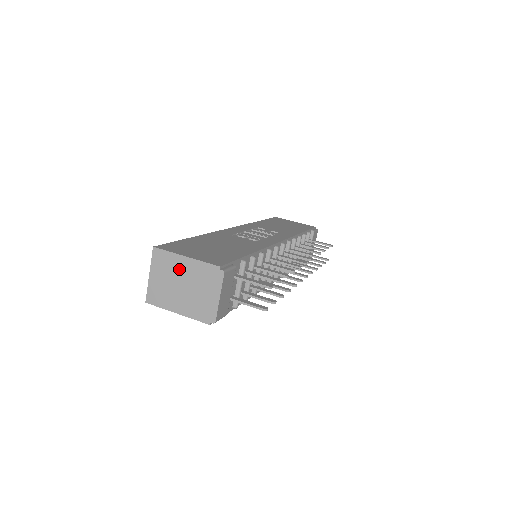
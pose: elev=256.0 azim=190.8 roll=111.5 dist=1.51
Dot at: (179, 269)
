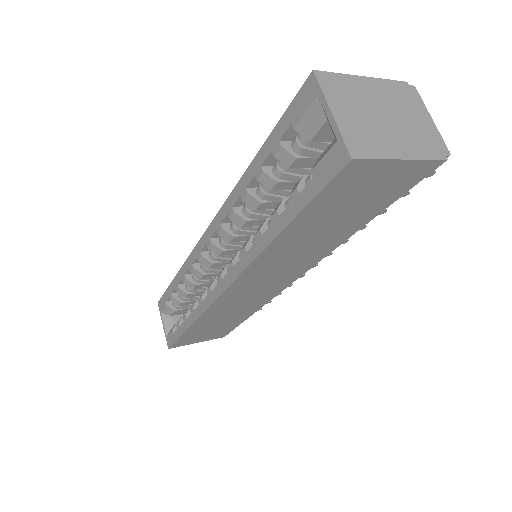
Dot at: (366, 94)
